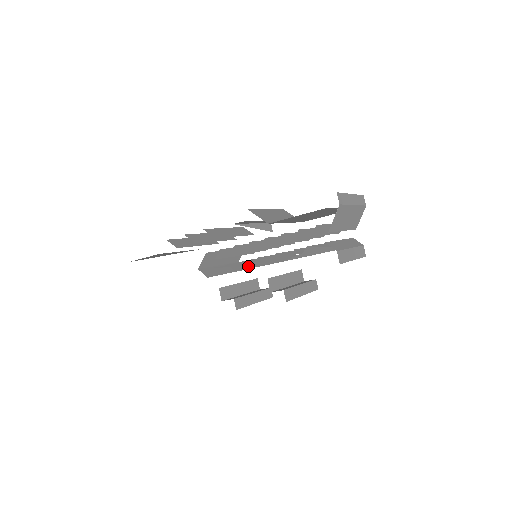
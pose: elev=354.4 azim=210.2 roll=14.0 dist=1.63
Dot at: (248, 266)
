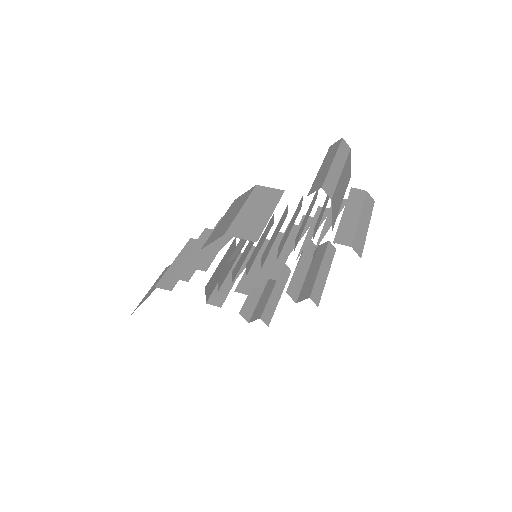
Dot at: occluded
